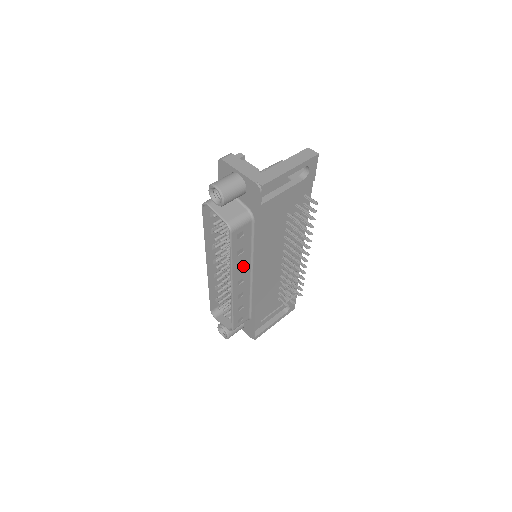
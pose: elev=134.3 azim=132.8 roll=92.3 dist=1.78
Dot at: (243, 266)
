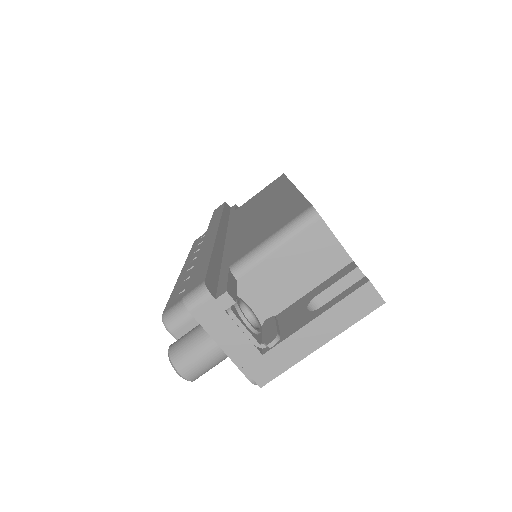
Dot at: occluded
